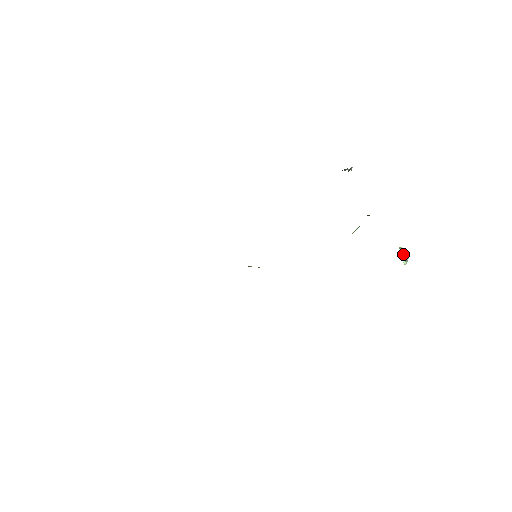
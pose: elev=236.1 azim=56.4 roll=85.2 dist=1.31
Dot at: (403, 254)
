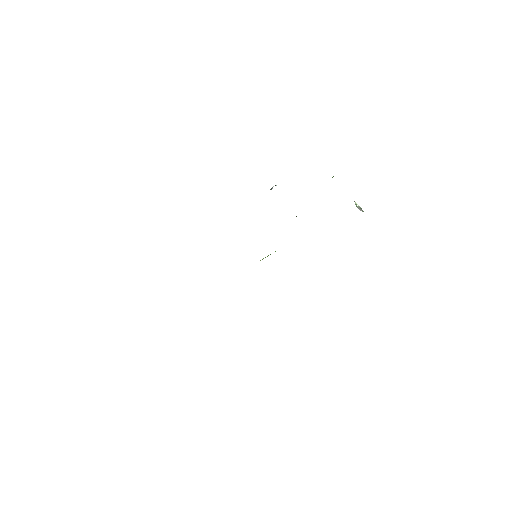
Dot at: (358, 206)
